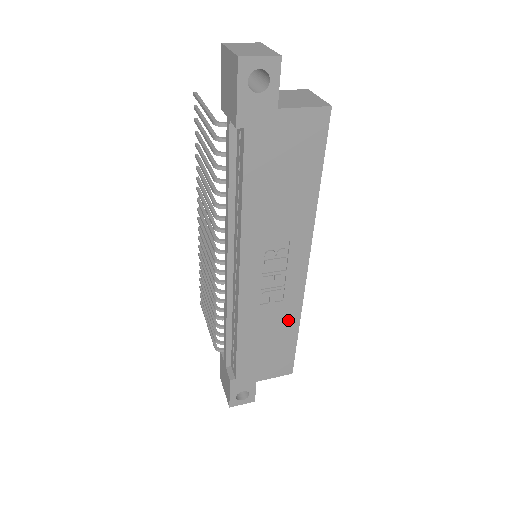
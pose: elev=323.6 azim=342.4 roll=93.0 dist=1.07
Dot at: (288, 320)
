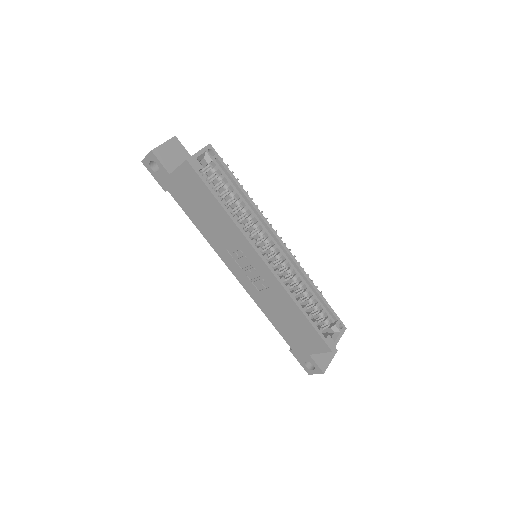
Dot at: (287, 303)
